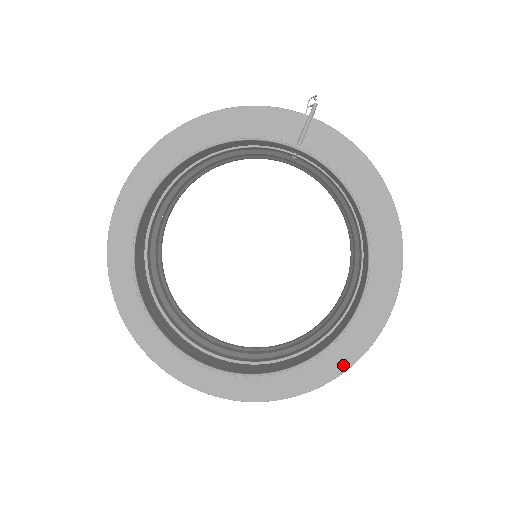
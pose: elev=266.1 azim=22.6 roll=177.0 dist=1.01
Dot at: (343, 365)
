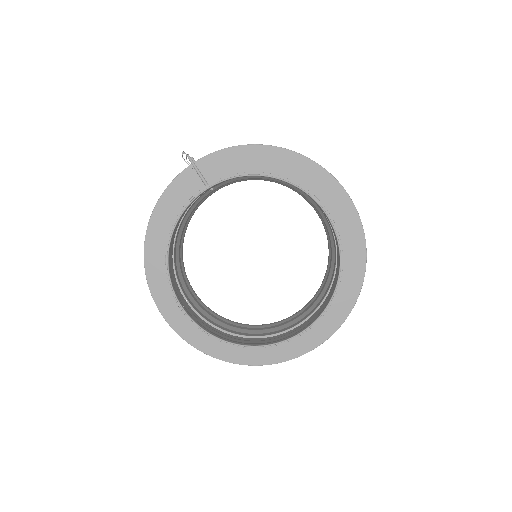
Dot at: (361, 250)
